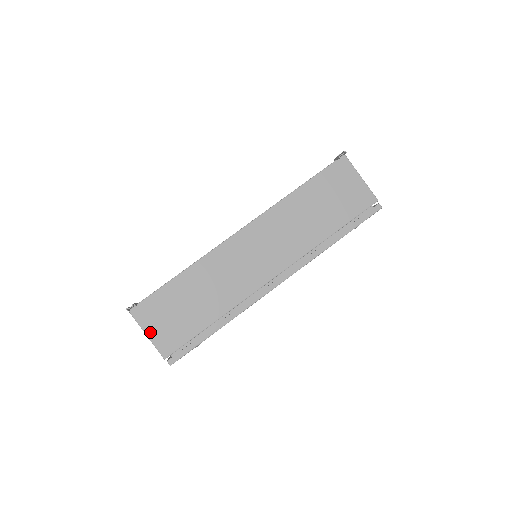
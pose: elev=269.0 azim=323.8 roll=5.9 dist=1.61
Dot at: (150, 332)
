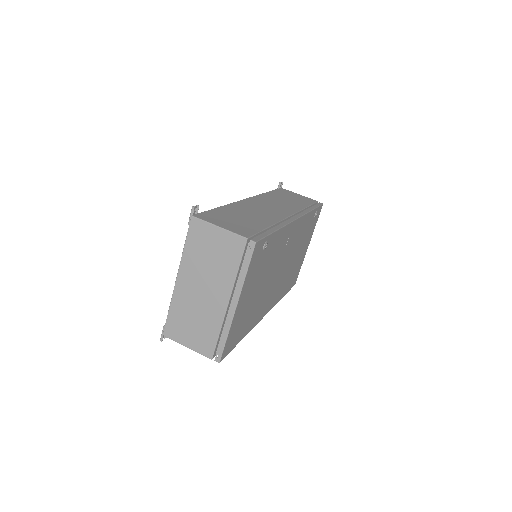
Dot at: (221, 226)
